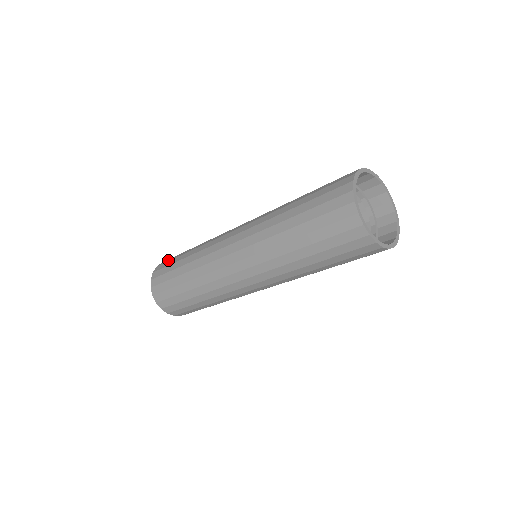
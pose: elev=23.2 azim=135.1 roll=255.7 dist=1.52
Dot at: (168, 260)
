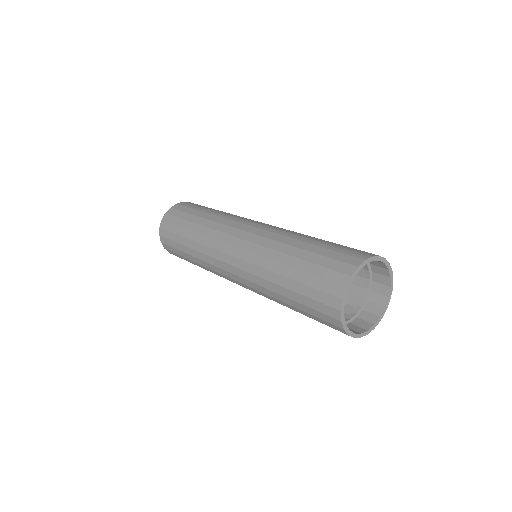
Dot at: (169, 228)
